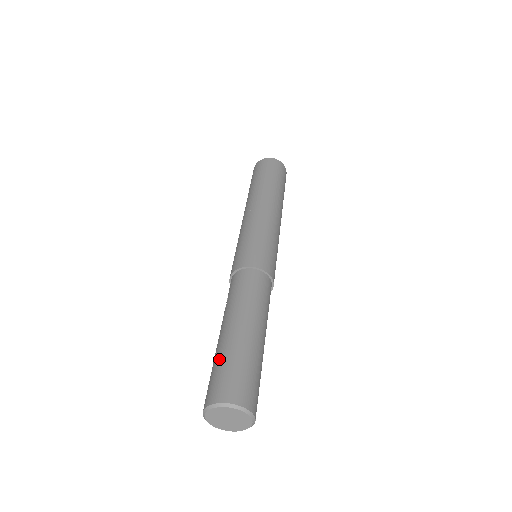
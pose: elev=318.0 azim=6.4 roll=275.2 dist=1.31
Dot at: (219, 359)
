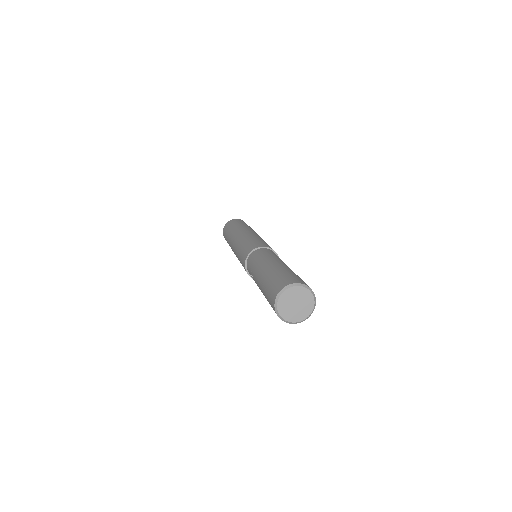
Dot at: (268, 281)
